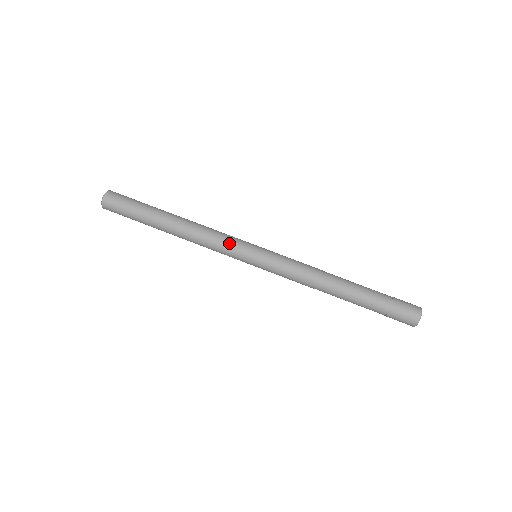
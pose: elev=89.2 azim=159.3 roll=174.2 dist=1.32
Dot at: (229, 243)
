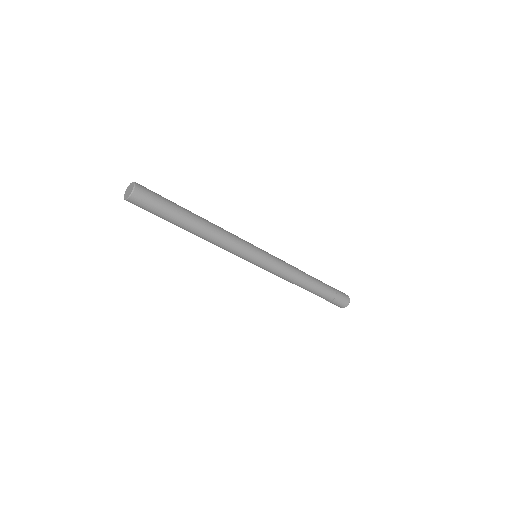
Dot at: (241, 250)
